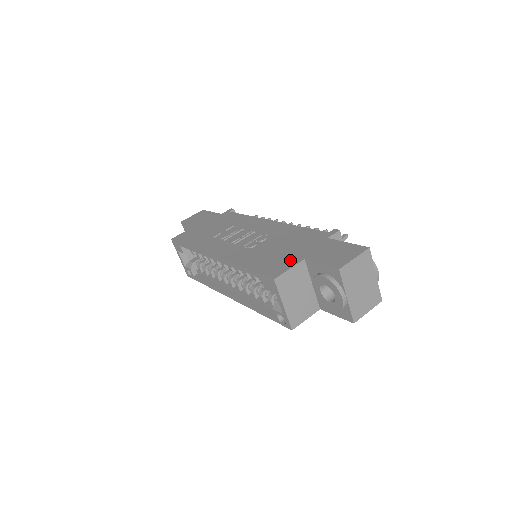
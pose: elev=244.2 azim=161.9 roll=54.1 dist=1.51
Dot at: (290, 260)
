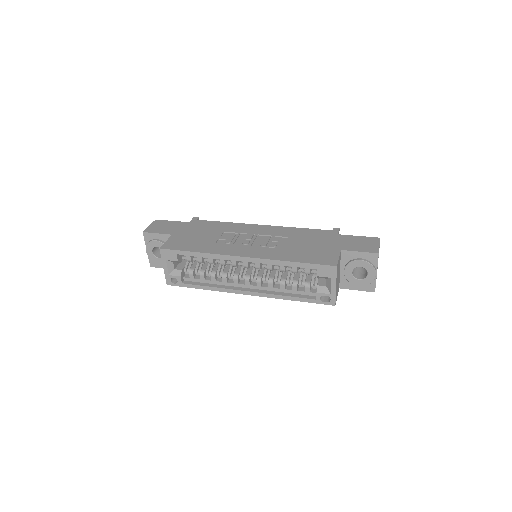
Dot at: (330, 252)
